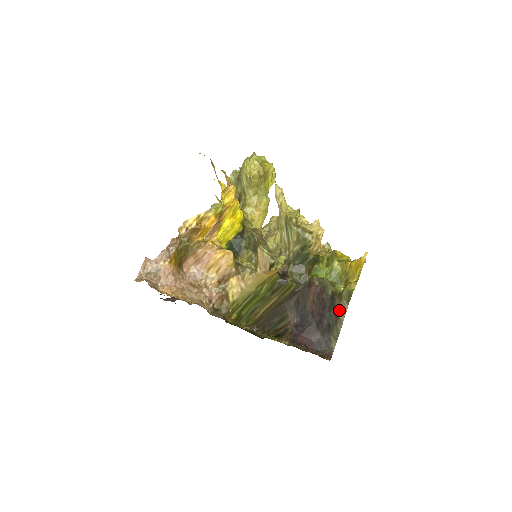
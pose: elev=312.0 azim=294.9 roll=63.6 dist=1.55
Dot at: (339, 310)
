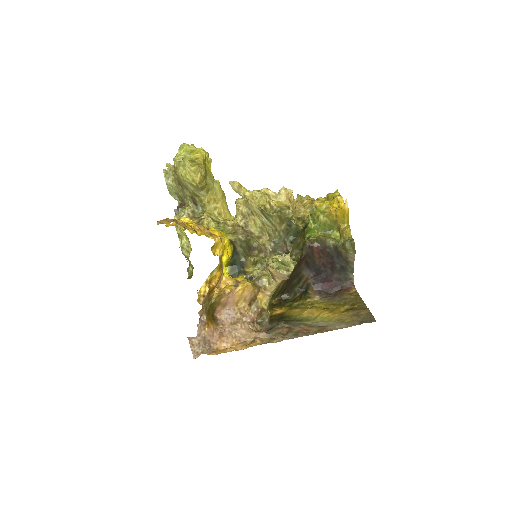
Dot at: (348, 258)
